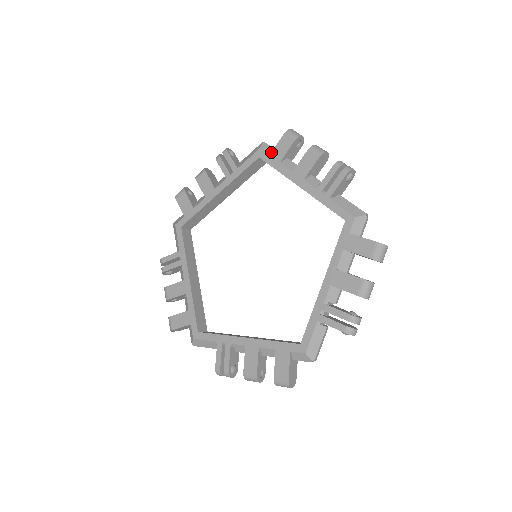
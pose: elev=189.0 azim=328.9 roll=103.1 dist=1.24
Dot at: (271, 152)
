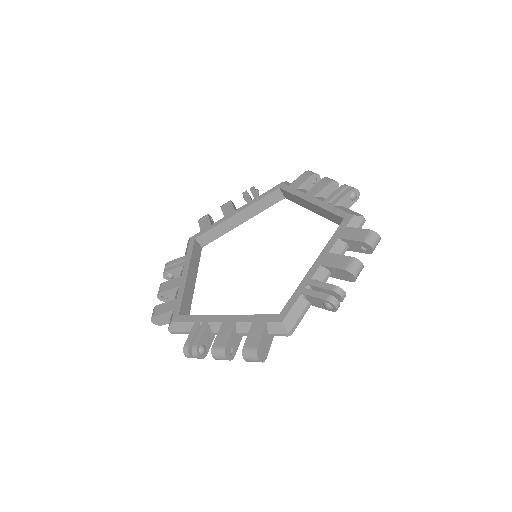
Dot at: (200, 230)
